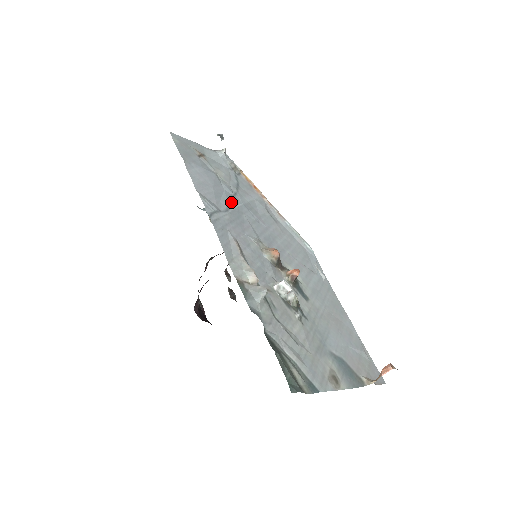
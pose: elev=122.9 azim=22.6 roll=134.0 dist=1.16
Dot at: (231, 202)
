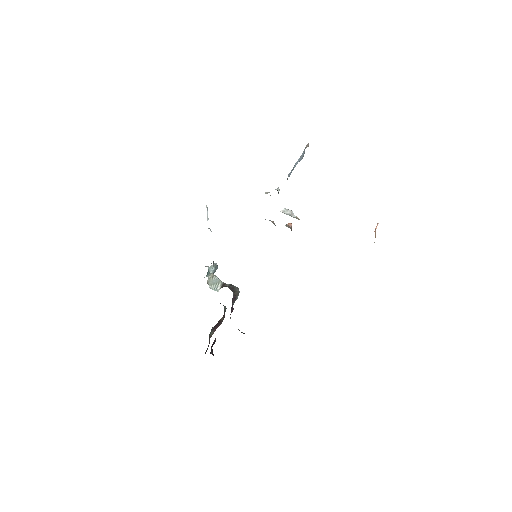
Dot at: occluded
